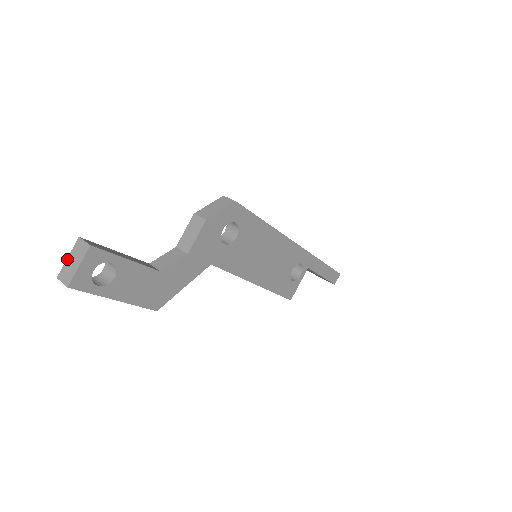
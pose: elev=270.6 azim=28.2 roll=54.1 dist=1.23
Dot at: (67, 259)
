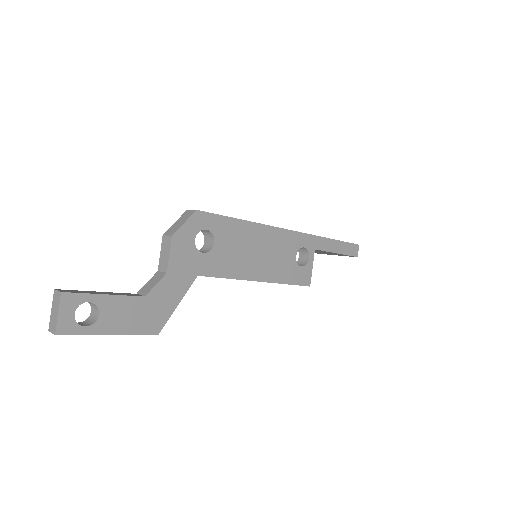
Dot at: (51, 312)
